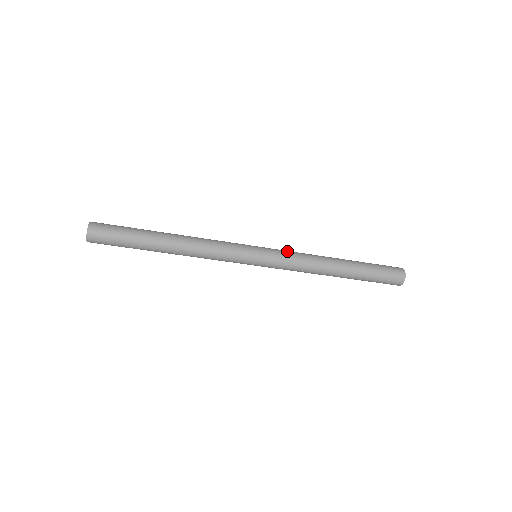
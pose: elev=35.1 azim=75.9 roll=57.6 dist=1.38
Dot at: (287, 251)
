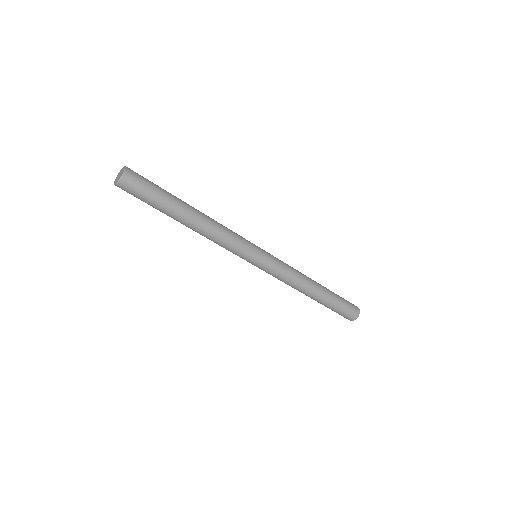
Dot at: (283, 266)
